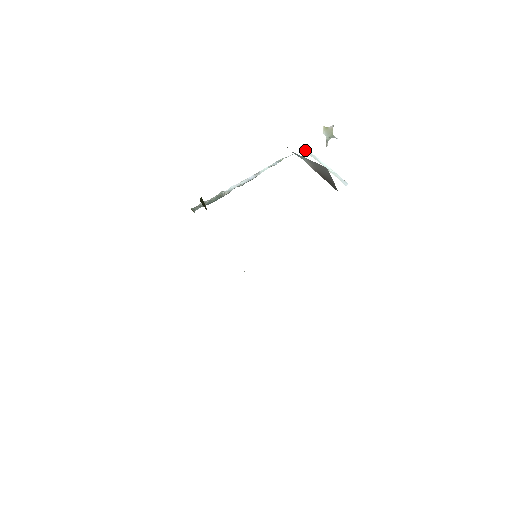
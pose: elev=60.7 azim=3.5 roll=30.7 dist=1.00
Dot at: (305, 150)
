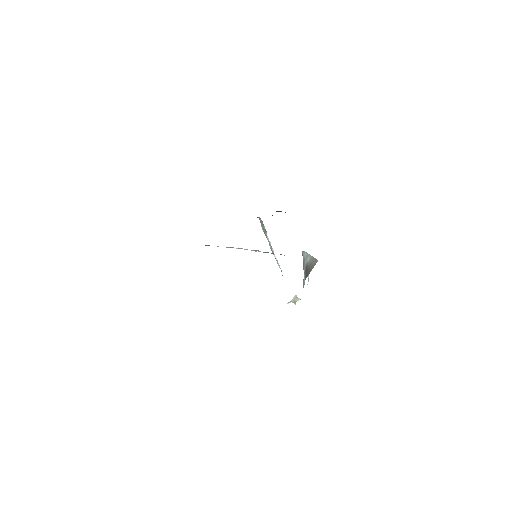
Dot at: occluded
